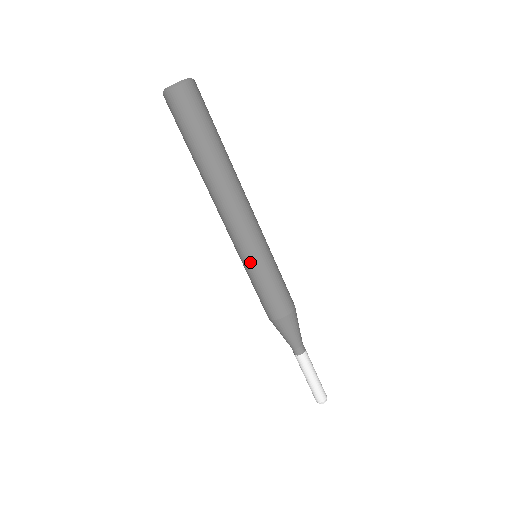
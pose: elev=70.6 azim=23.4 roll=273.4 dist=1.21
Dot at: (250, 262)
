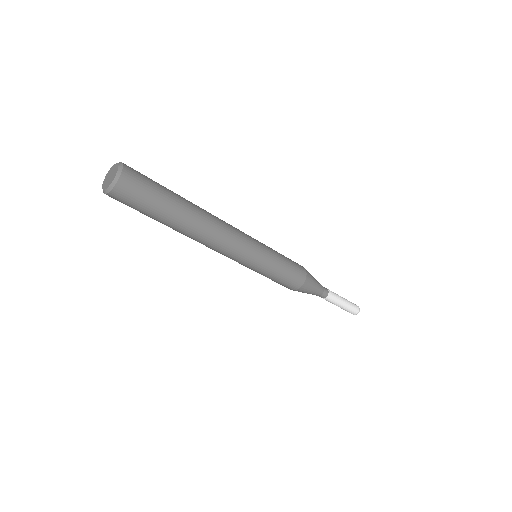
Dot at: (257, 267)
